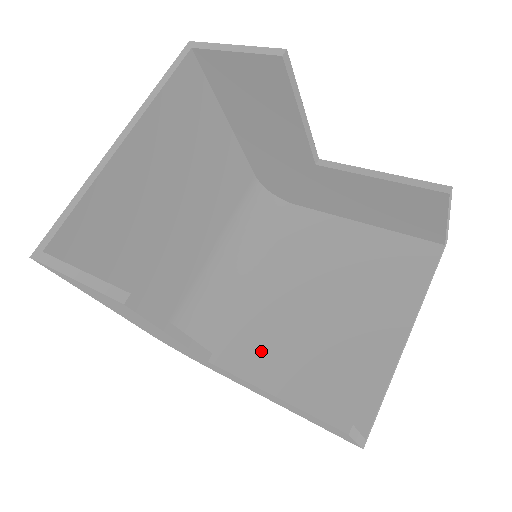
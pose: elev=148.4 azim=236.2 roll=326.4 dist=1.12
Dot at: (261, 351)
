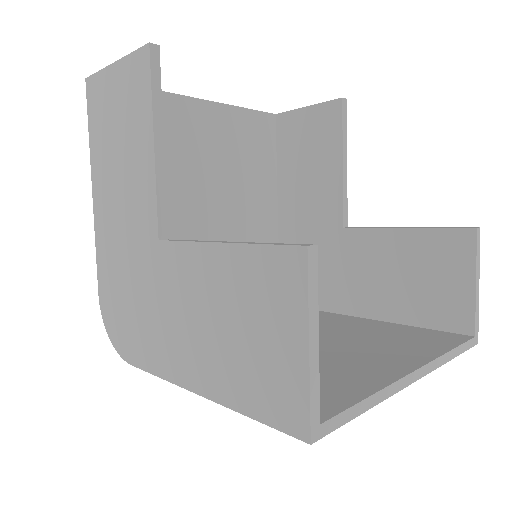
Dot at: occluded
